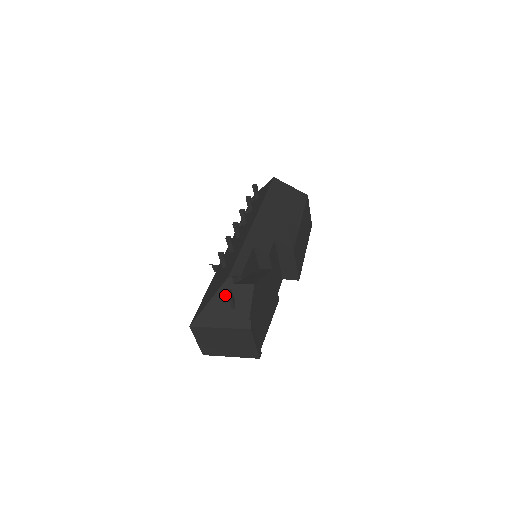
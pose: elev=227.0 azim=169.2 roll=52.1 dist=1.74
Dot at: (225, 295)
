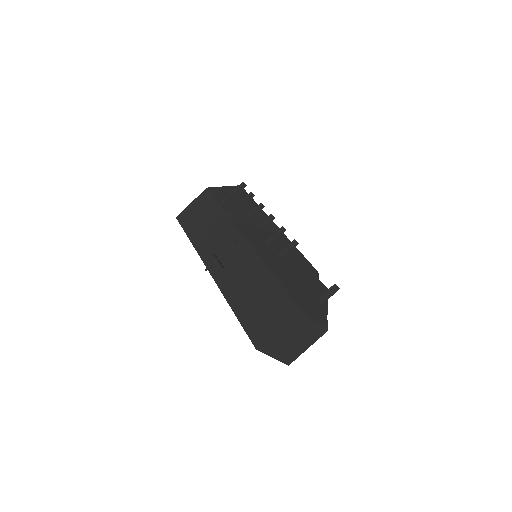
Dot at: (317, 288)
